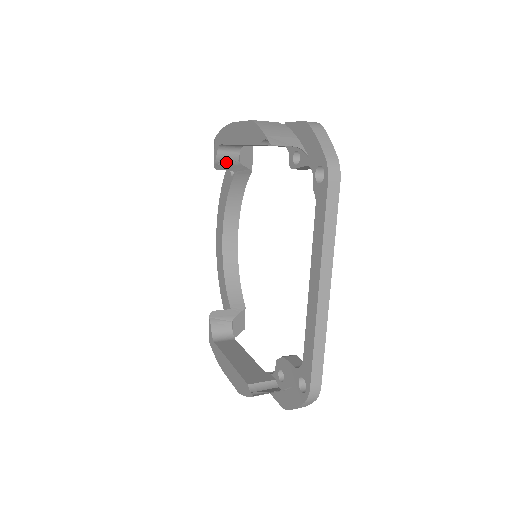
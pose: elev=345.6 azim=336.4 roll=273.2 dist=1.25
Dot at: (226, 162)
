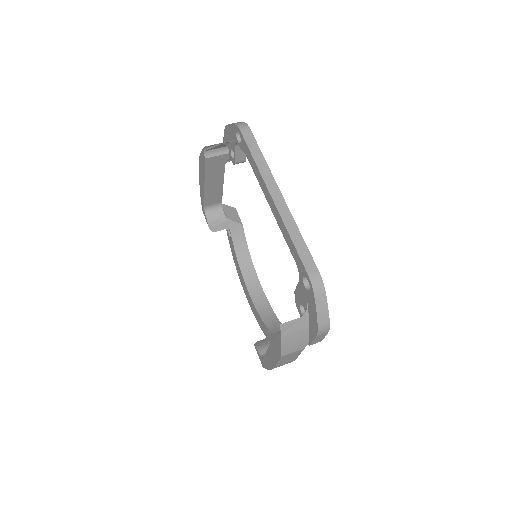
Dot at: (217, 222)
